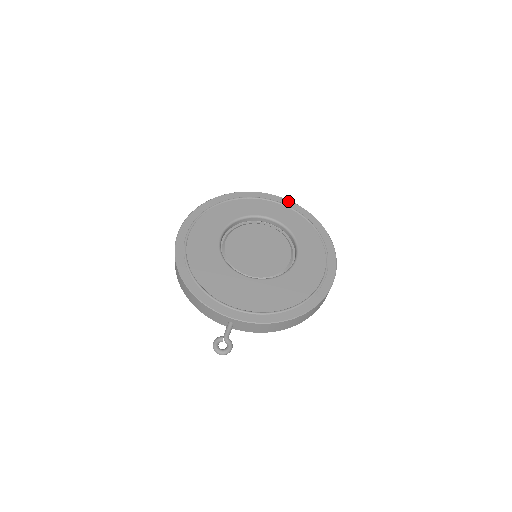
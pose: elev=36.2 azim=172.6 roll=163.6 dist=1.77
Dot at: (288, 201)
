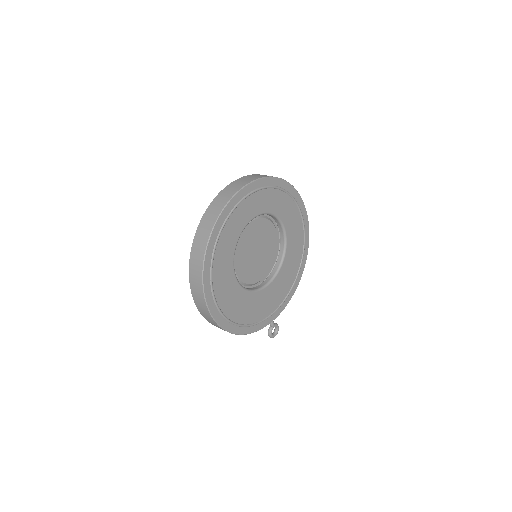
Dot at: (256, 182)
